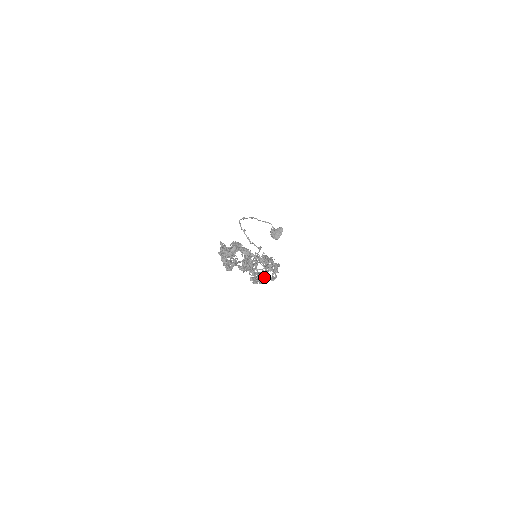
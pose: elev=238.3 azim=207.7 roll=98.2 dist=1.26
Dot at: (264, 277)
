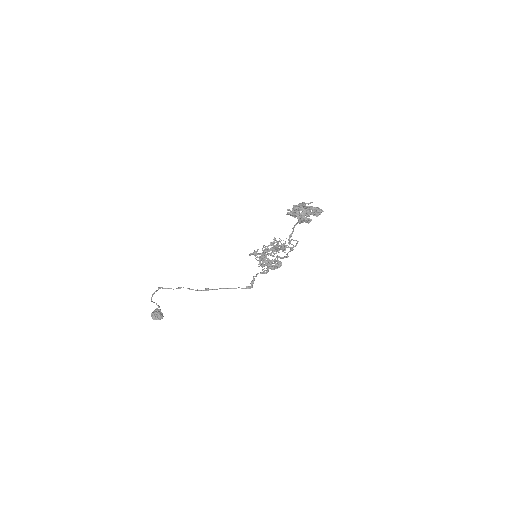
Dot at: (271, 267)
